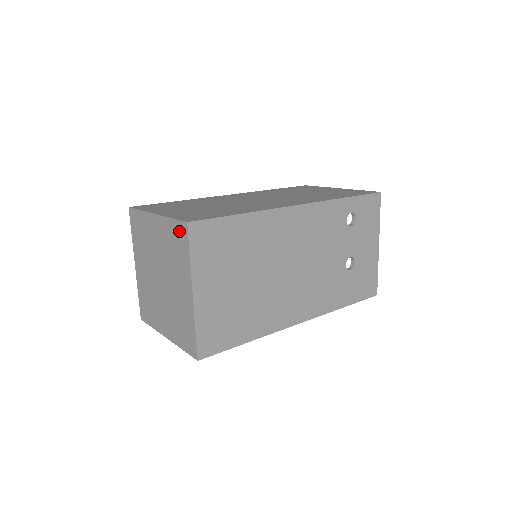
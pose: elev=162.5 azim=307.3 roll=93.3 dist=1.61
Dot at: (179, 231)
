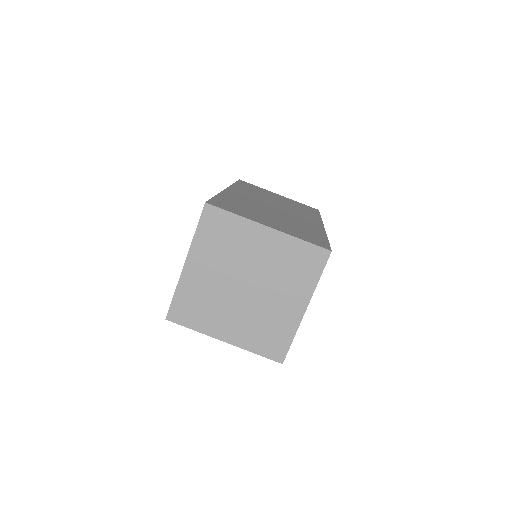
Dot at: (313, 254)
